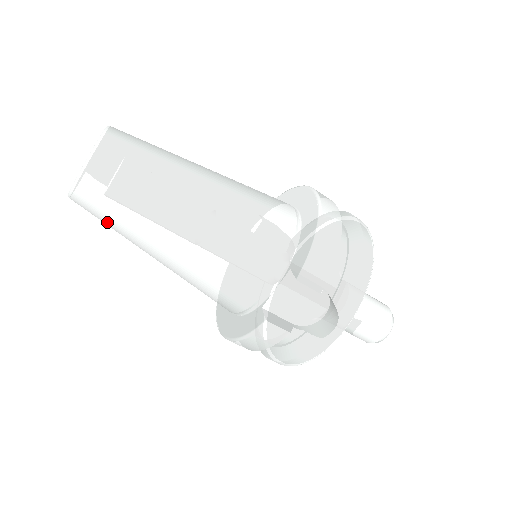
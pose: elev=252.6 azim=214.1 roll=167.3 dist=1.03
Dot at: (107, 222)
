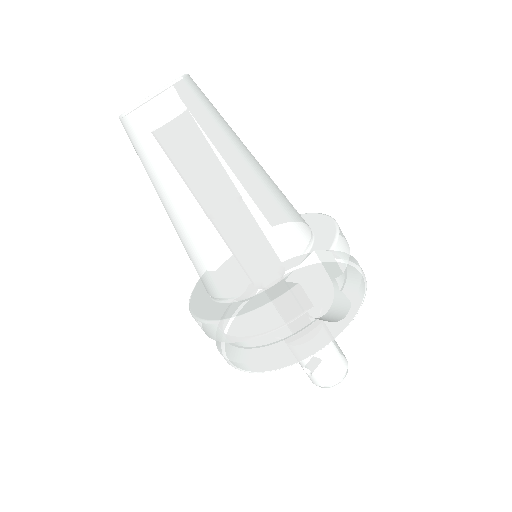
Dot at: (162, 147)
